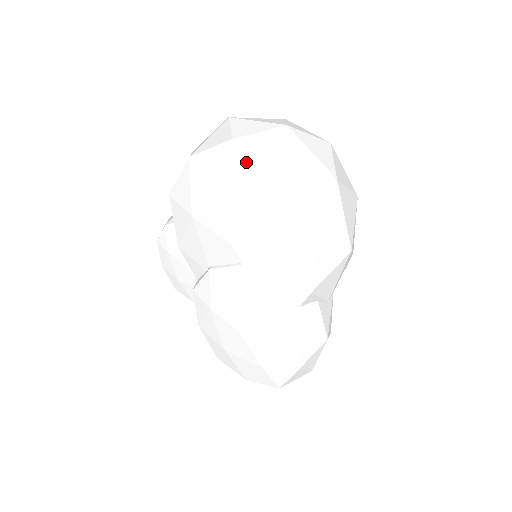
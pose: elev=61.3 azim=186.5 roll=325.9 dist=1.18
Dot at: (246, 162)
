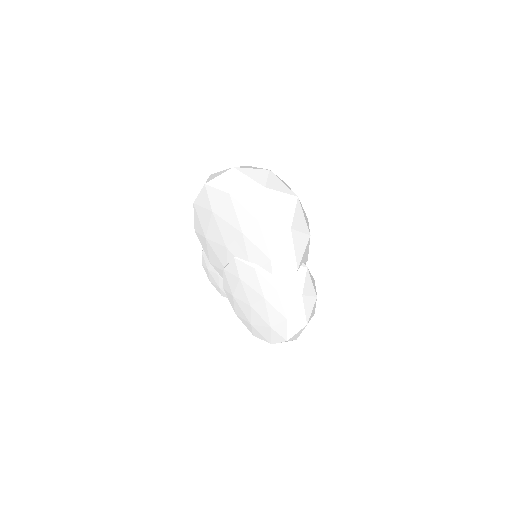
Dot at: (214, 194)
